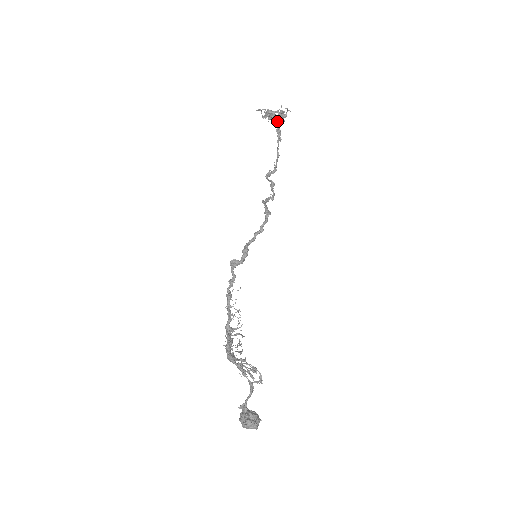
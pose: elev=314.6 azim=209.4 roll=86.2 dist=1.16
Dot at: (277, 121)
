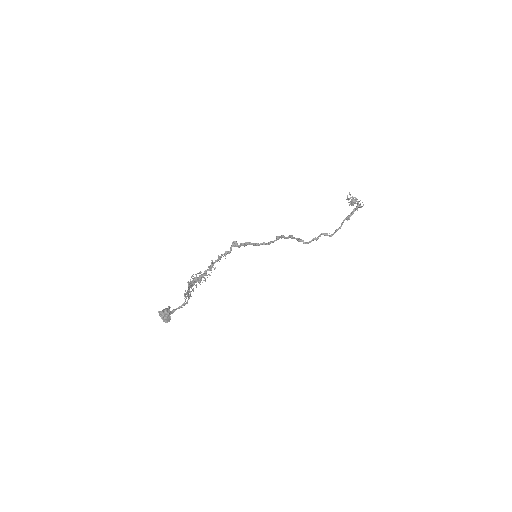
Dot at: occluded
